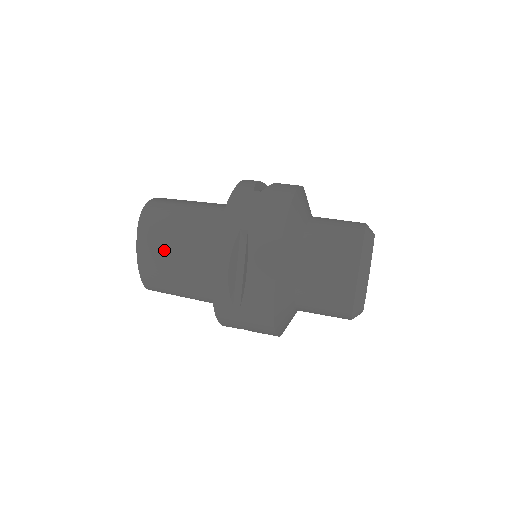
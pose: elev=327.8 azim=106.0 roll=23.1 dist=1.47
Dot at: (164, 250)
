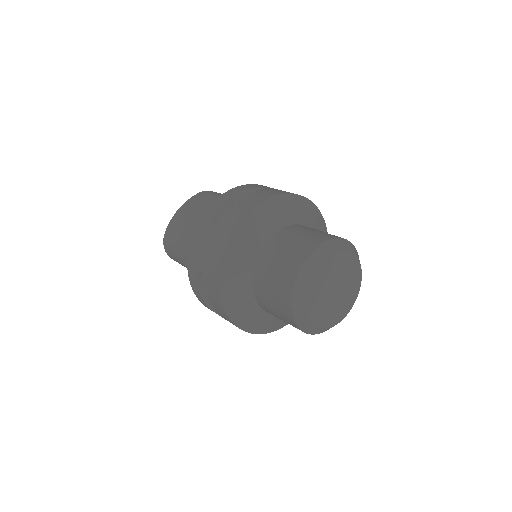
Dot at: (200, 205)
